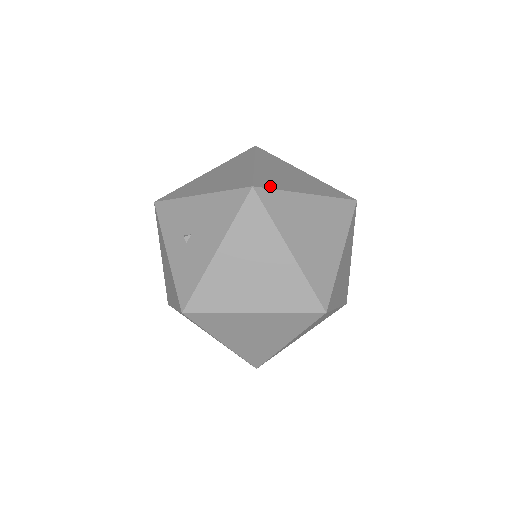
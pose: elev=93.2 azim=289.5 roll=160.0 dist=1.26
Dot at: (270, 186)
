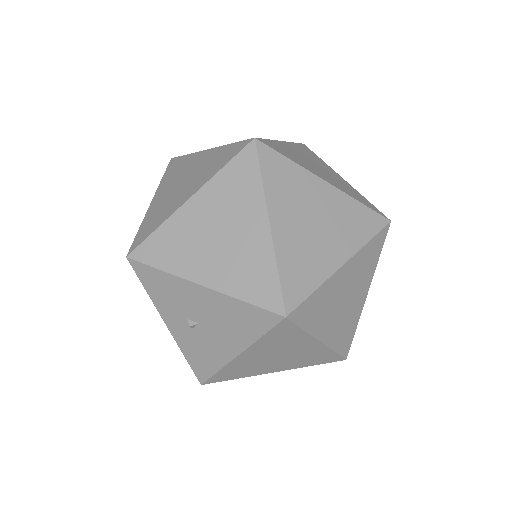
Dot at: (302, 292)
